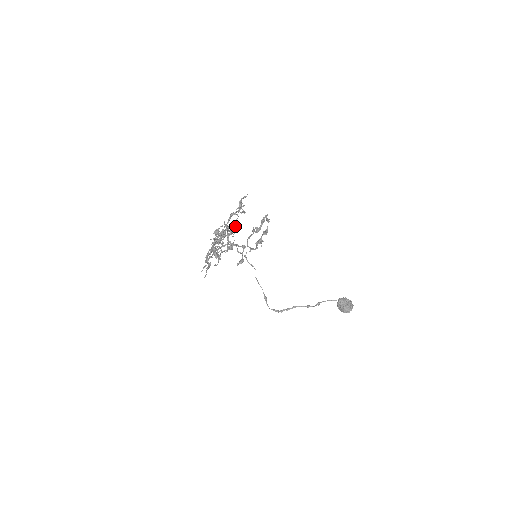
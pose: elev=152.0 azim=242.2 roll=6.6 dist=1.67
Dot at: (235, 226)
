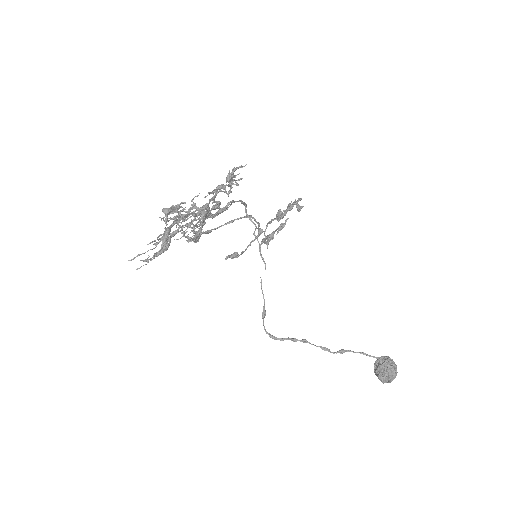
Dot at: (214, 207)
